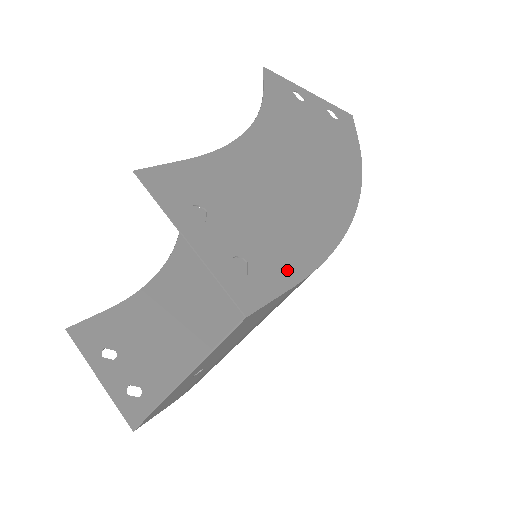
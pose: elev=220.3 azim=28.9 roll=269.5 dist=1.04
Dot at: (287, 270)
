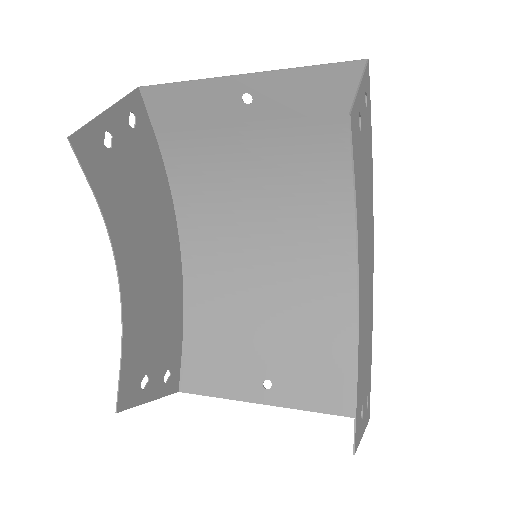
Dot at: (370, 367)
